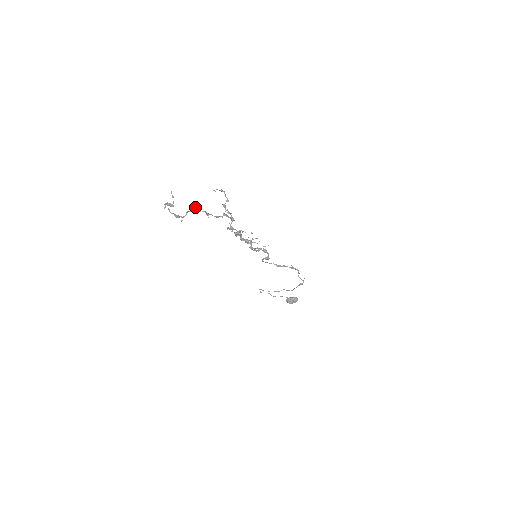
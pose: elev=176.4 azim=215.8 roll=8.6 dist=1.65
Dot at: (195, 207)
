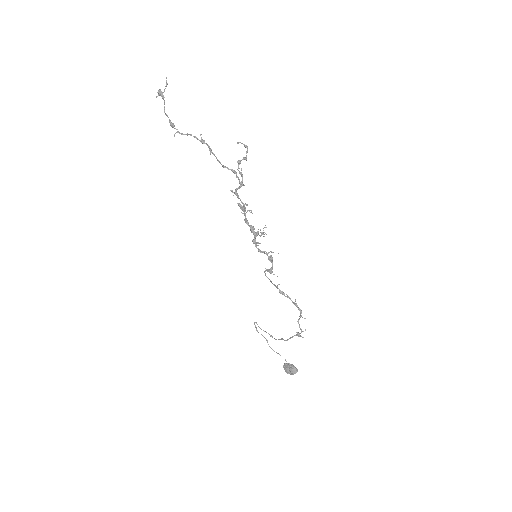
Dot at: occluded
